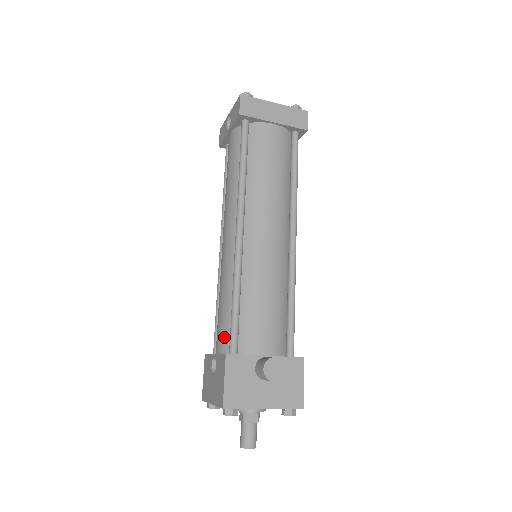
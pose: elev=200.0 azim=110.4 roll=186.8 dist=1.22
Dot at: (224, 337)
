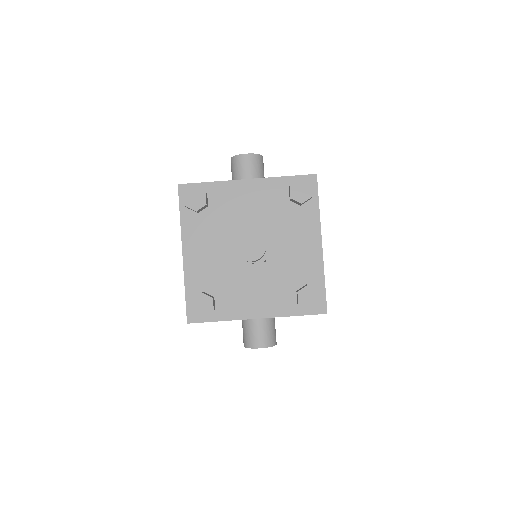
Dot at: occluded
